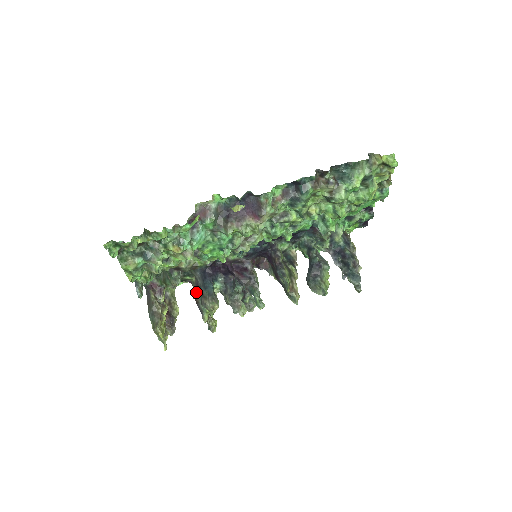
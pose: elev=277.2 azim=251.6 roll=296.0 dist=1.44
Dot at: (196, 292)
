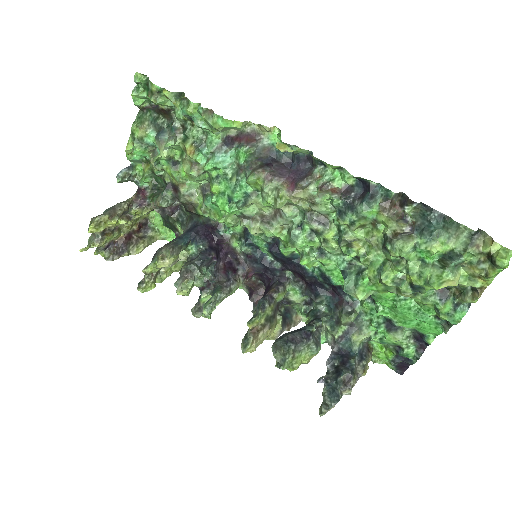
Dot at: occluded
